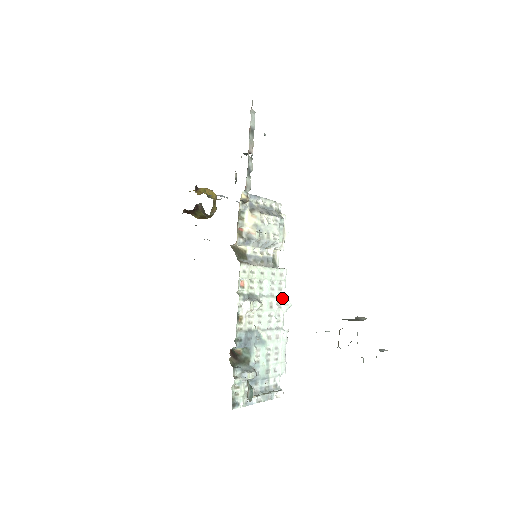
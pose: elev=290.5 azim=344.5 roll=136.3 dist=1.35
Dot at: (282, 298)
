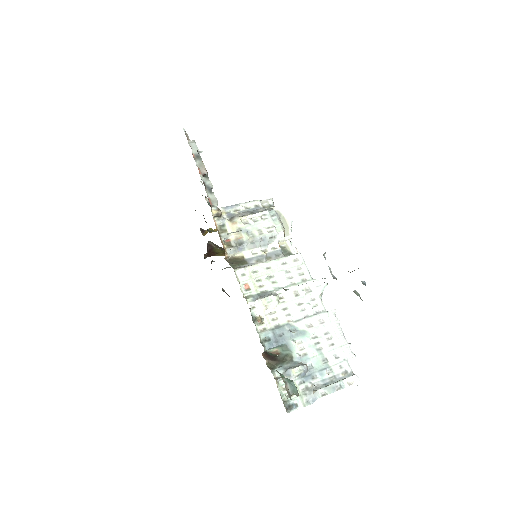
Dot at: (308, 282)
